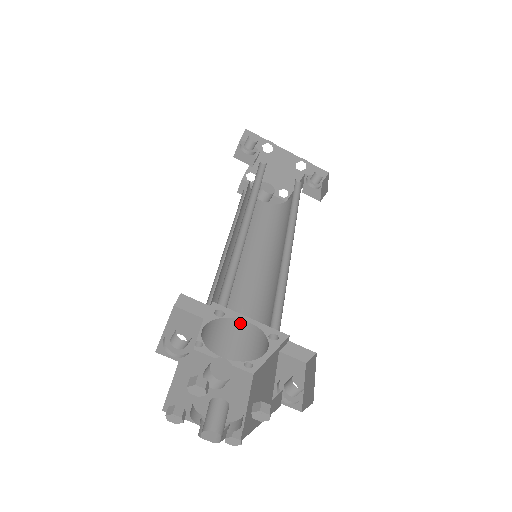
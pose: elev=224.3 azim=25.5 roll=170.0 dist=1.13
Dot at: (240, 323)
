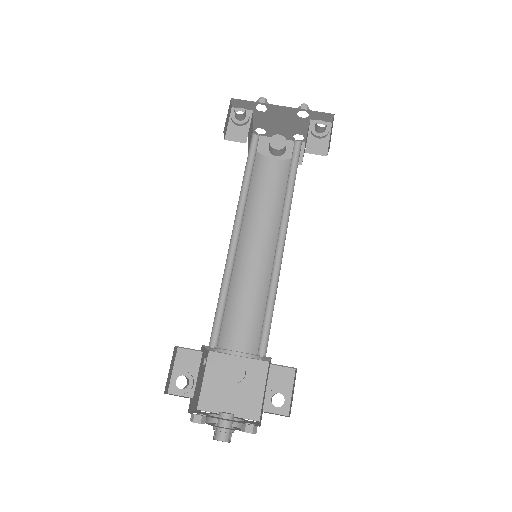
Dot at: (253, 319)
